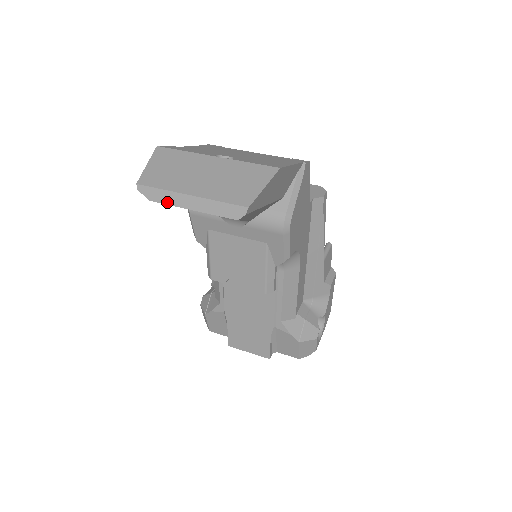
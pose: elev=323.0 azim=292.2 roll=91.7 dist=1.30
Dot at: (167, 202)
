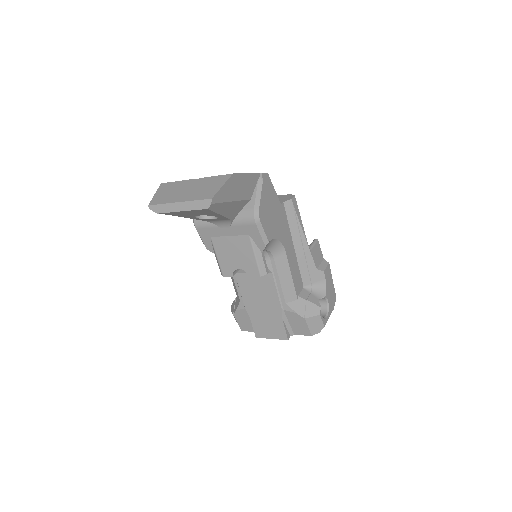
Dot at: (167, 211)
